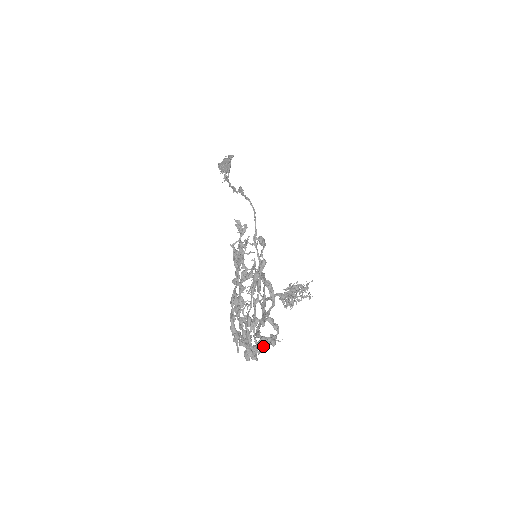
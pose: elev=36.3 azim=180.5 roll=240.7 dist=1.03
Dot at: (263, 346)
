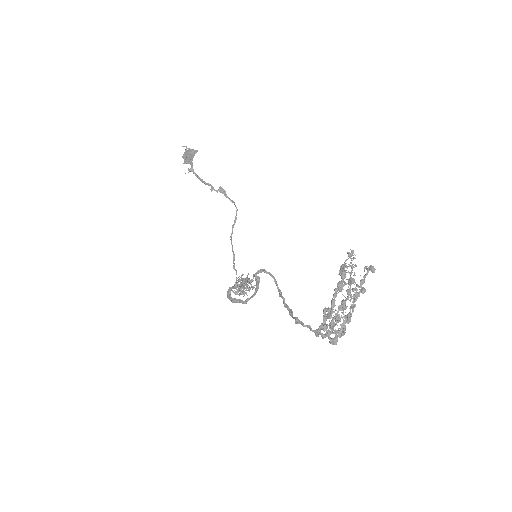
Dot at: (343, 335)
